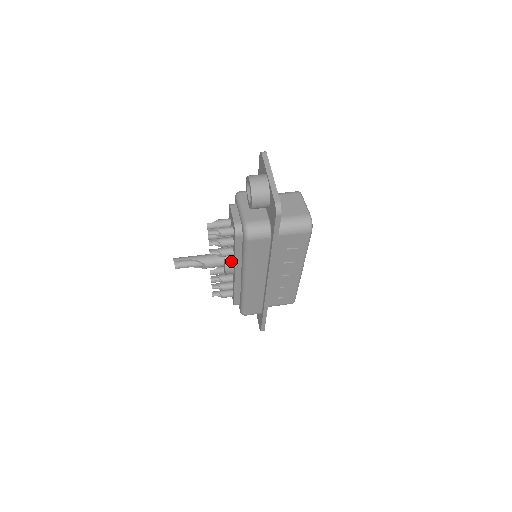
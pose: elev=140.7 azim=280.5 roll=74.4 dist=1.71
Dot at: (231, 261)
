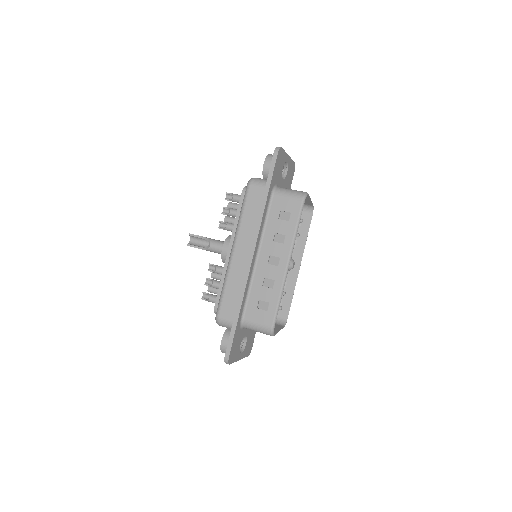
Dot at: occluded
